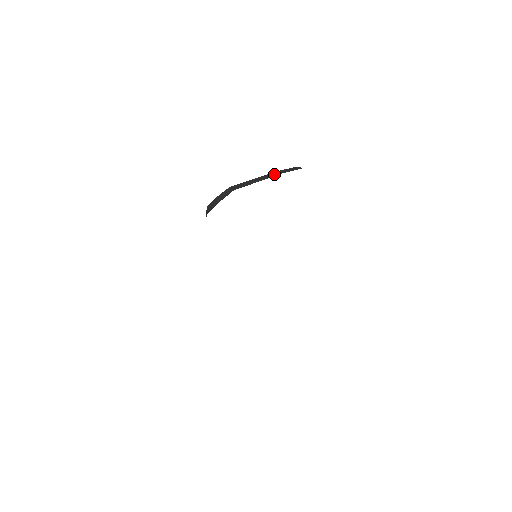
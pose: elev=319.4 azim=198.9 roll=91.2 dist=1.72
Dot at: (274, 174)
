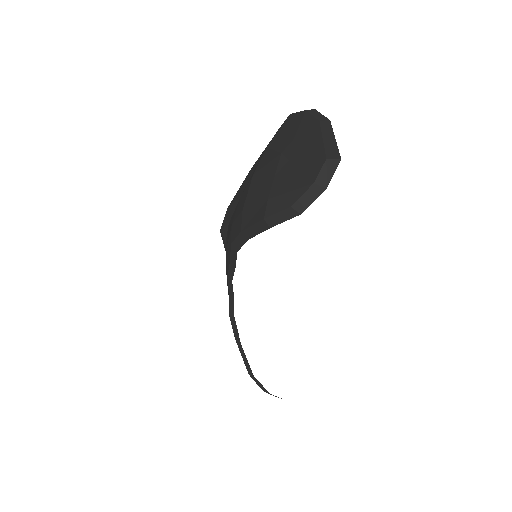
Dot at: (326, 124)
